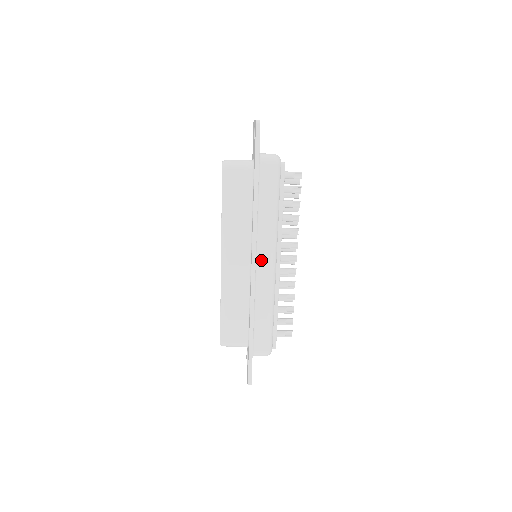
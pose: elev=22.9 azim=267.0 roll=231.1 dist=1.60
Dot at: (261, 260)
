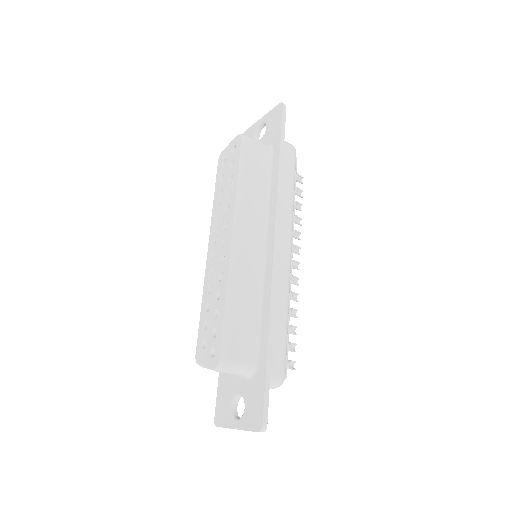
Dot at: (280, 245)
